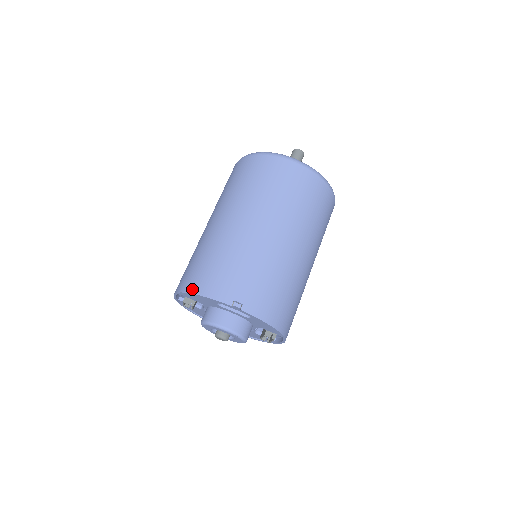
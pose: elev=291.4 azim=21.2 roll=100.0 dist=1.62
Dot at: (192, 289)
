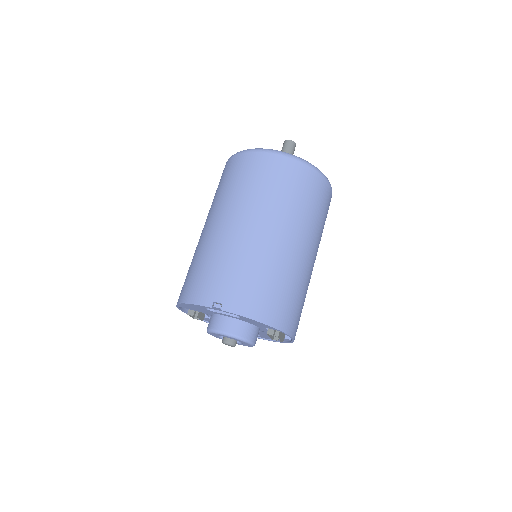
Dot at: (181, 299)
